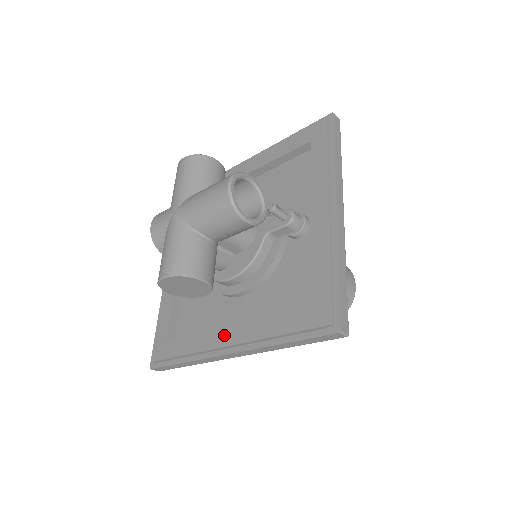
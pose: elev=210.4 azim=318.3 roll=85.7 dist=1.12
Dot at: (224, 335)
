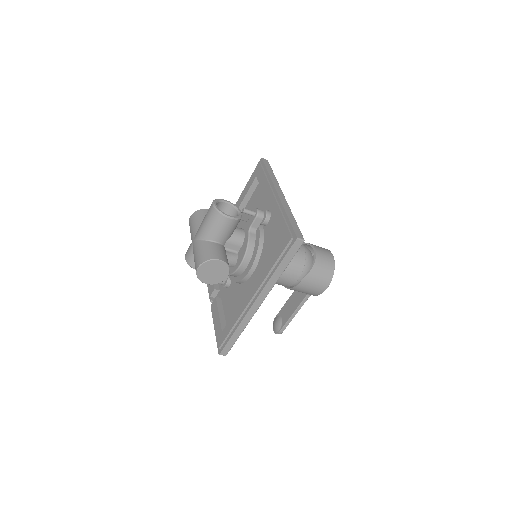
Dot at: (249, 295)
